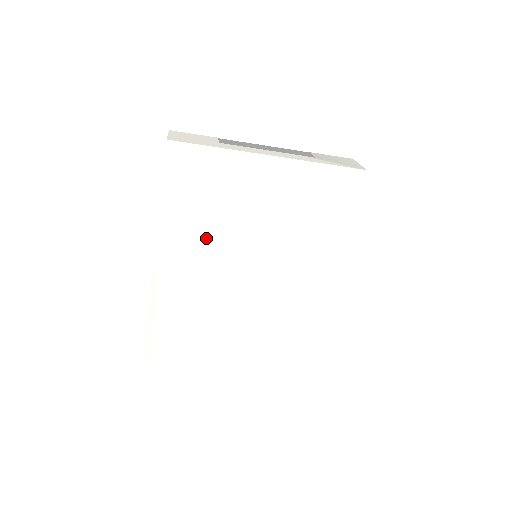
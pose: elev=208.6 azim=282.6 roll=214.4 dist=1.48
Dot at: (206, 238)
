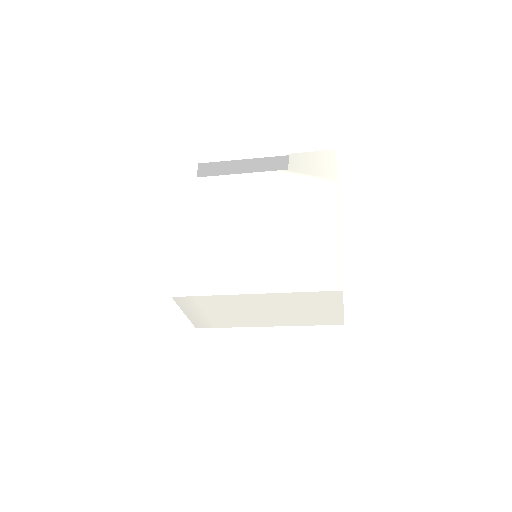
Dot at: (203, 268)
